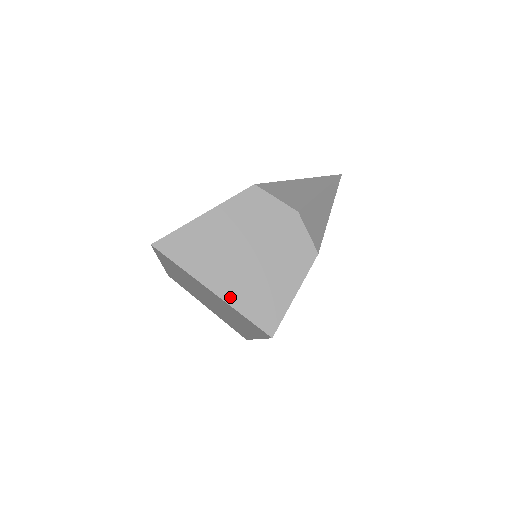
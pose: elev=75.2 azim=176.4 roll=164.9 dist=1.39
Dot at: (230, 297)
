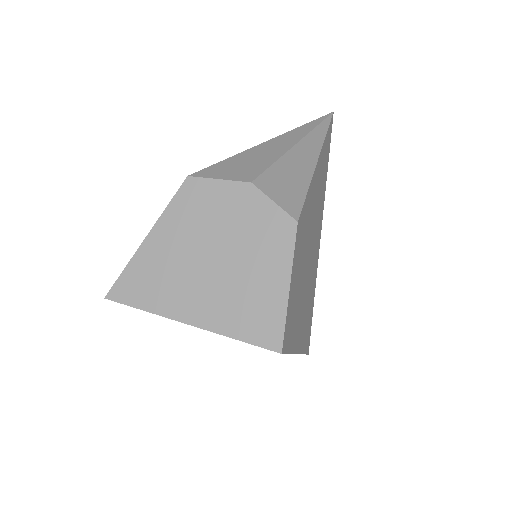
Dot at: (211, 322)
